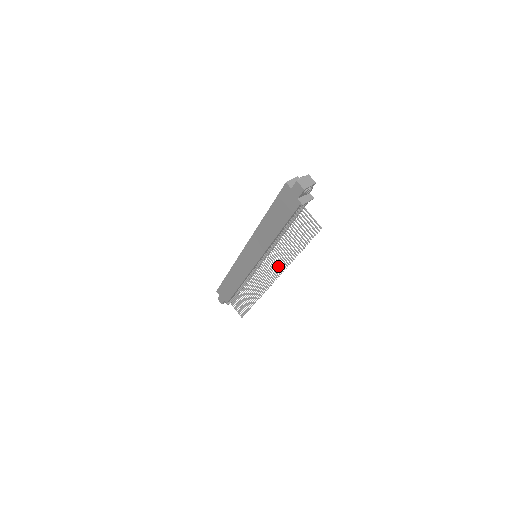
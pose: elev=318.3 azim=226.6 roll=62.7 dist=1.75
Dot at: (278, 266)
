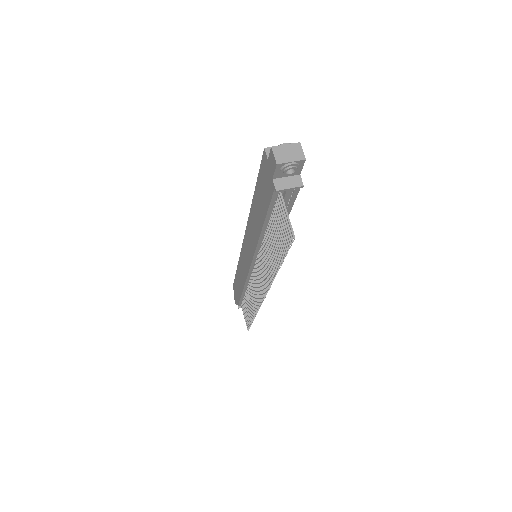
Dot at: (265, 279)
